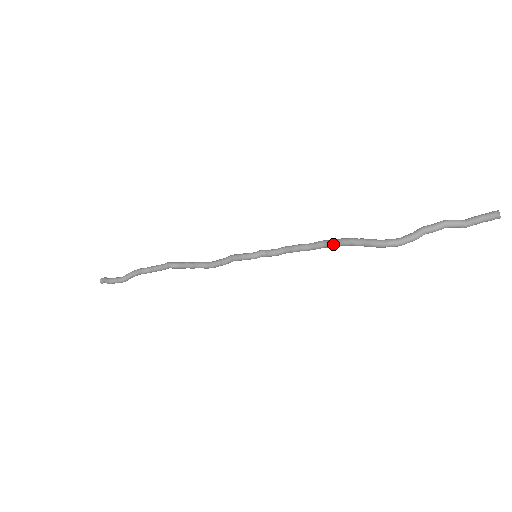
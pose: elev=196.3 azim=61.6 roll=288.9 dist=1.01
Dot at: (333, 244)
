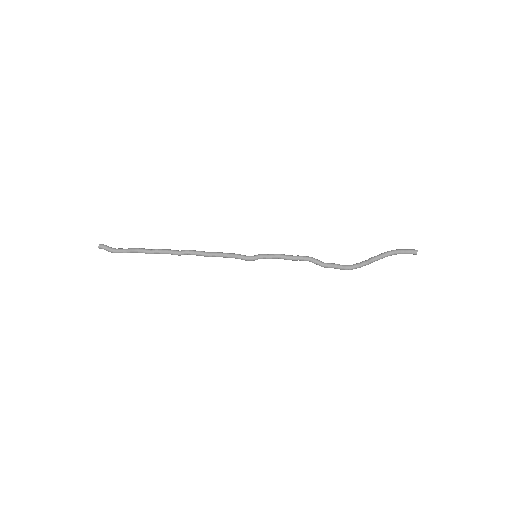
Dot at: occluded
